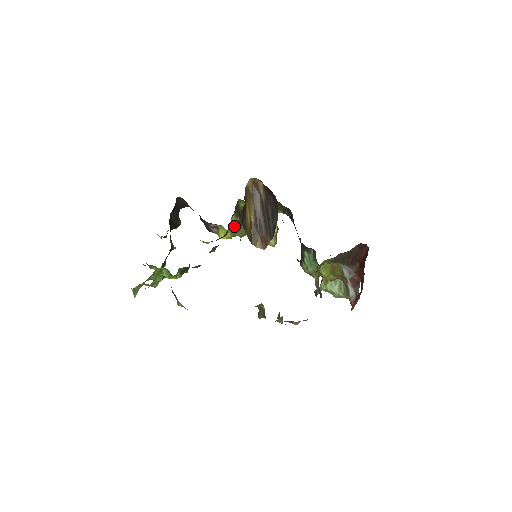
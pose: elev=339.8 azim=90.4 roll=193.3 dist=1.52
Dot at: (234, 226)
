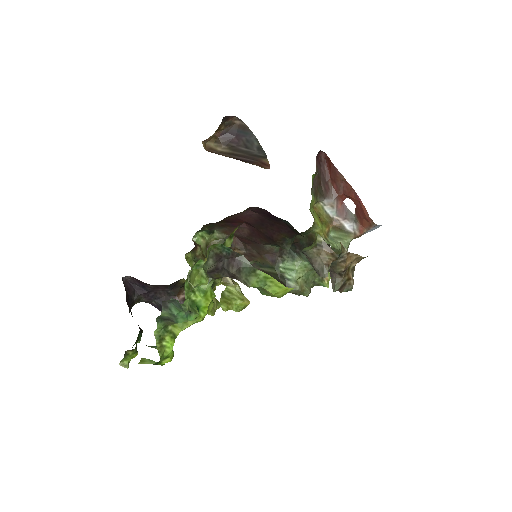
Dot at: occluded
